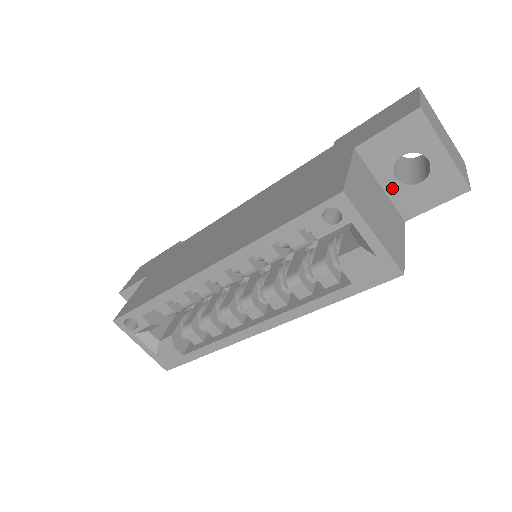
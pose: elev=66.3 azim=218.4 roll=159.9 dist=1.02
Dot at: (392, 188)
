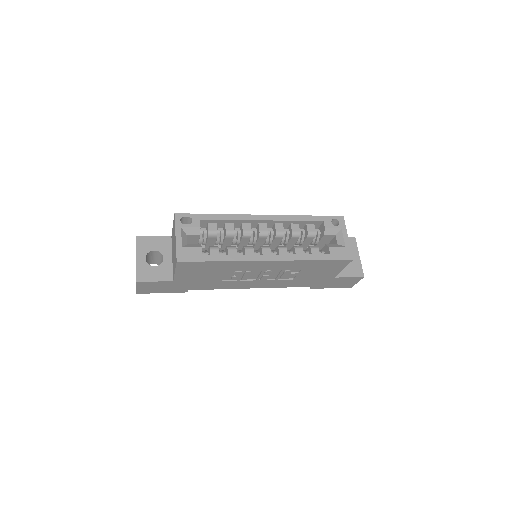
Dot at: occluded
